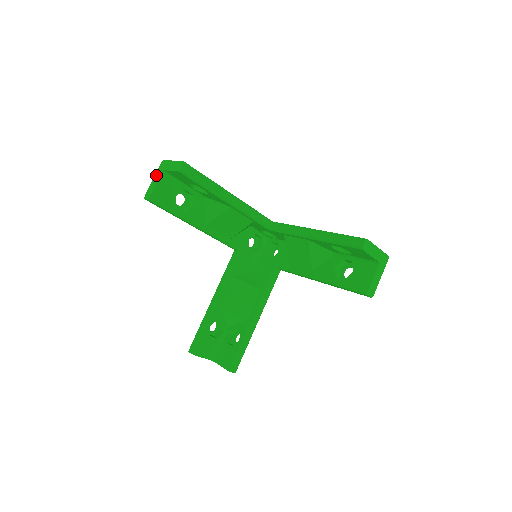
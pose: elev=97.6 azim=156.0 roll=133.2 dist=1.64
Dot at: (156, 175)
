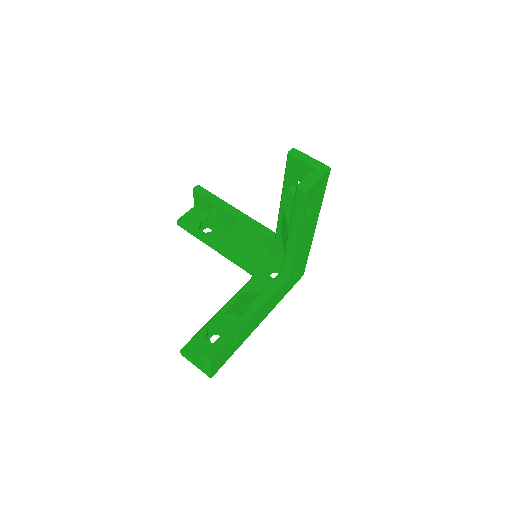
Dot at: occluded
